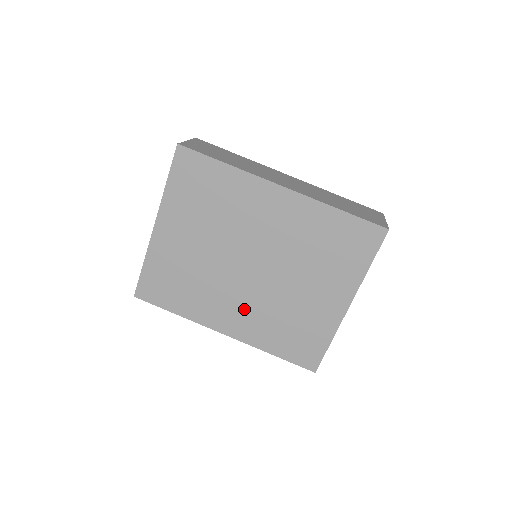
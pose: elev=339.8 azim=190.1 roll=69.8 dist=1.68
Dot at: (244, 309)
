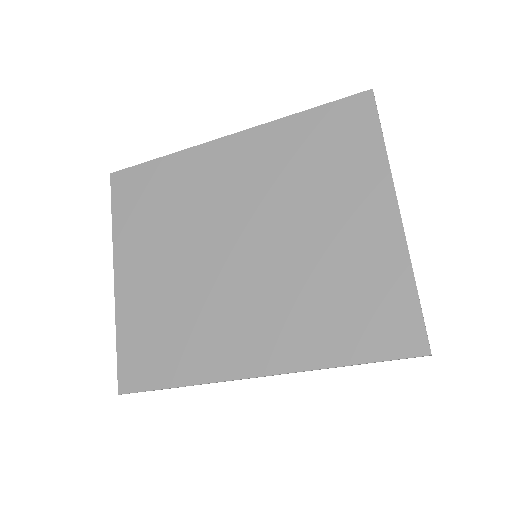
Dot at: (263, 315)
